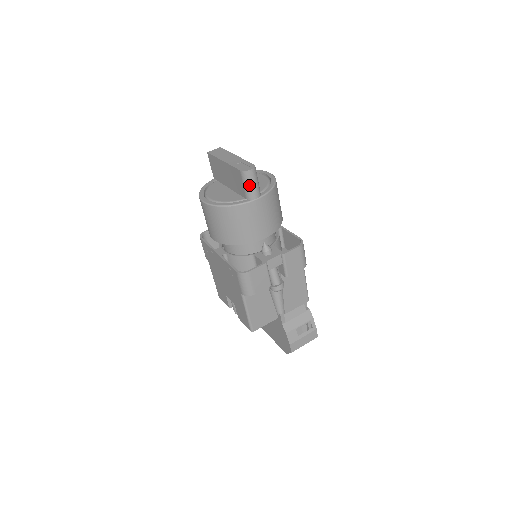
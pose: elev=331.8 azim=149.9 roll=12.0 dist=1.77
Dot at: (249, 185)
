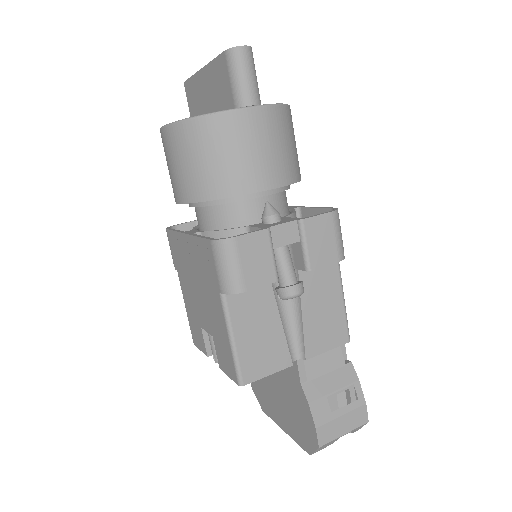
Dot at: (239, 76)
